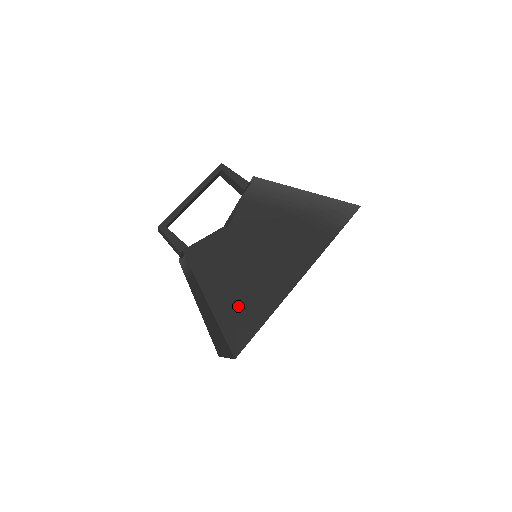
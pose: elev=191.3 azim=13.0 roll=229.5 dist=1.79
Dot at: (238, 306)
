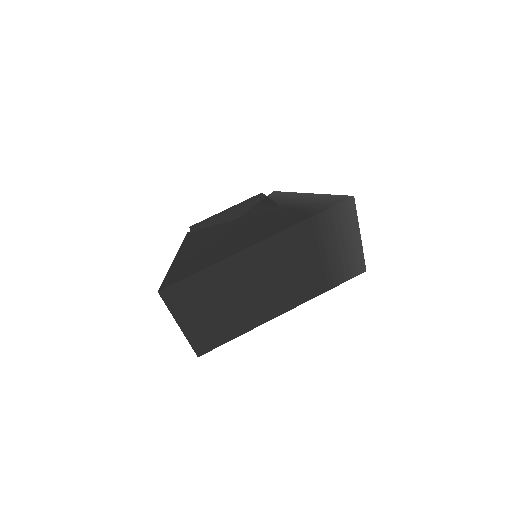
Dot at: (193, 261)
